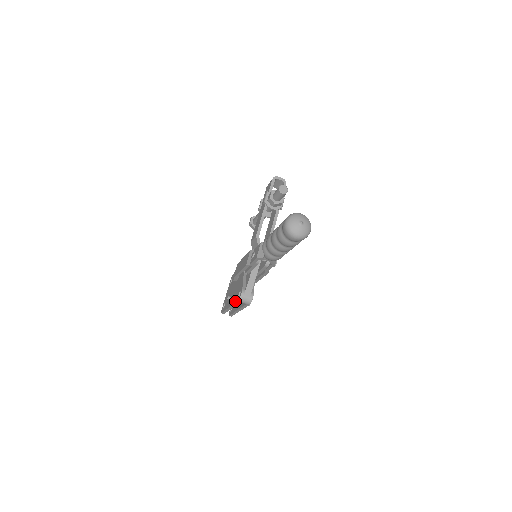
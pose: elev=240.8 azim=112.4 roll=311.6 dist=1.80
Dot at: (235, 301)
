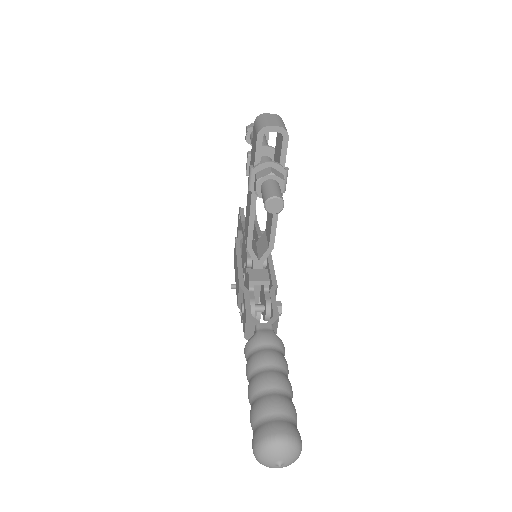
Dot at: occluded
